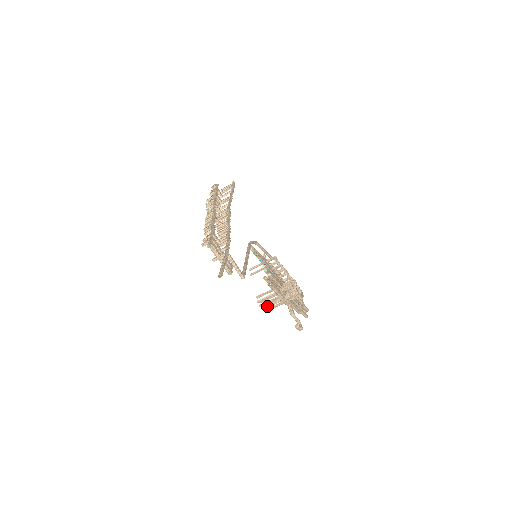
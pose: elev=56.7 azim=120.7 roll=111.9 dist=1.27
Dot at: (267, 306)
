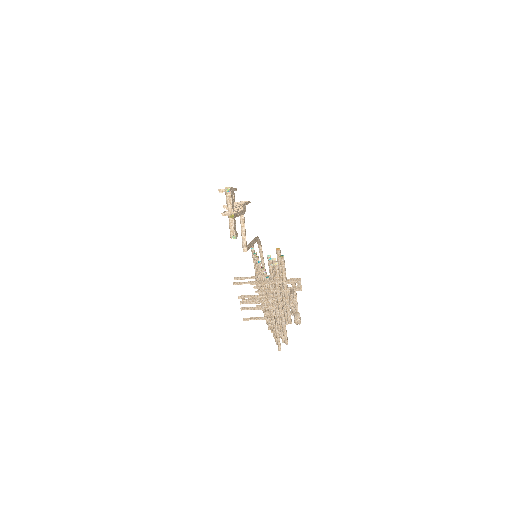
Dot at: (248, 309)
